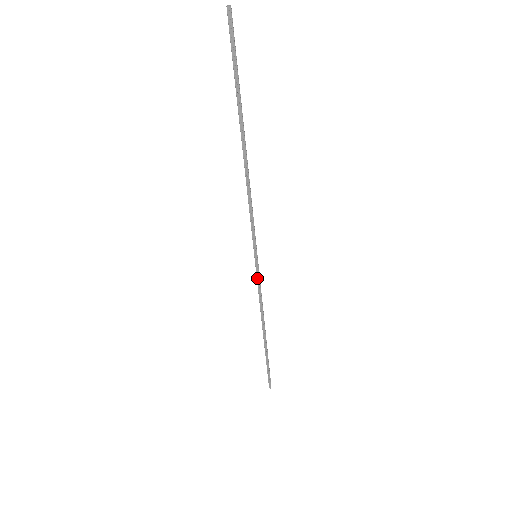
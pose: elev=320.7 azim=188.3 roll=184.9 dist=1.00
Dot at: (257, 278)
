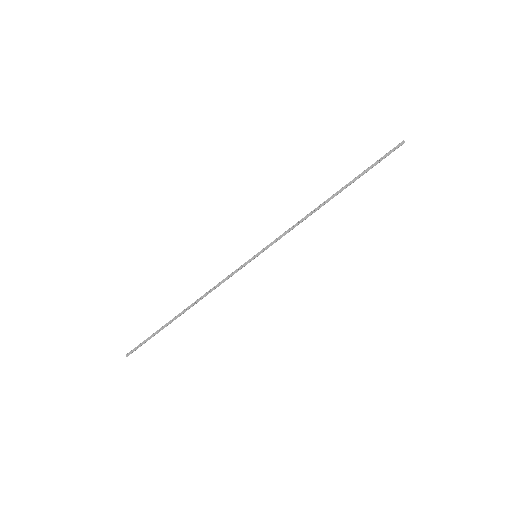
Dot at: (237, 269)
